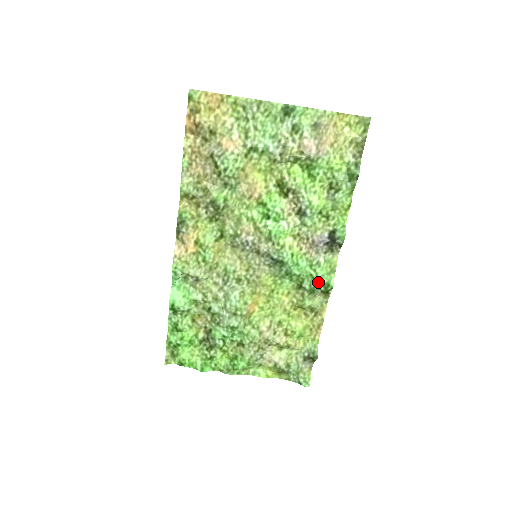
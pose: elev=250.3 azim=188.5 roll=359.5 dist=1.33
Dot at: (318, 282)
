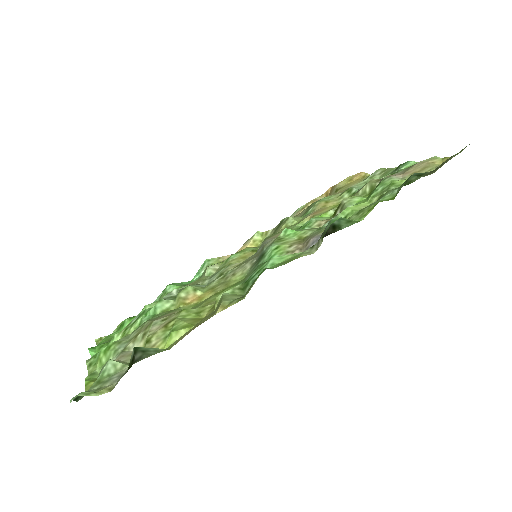
Dot at: (261, 271)
